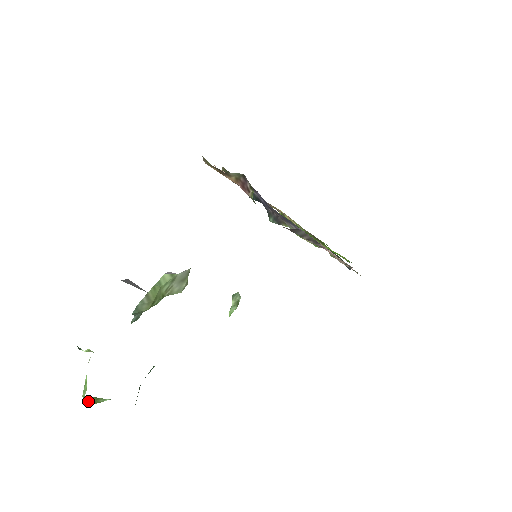
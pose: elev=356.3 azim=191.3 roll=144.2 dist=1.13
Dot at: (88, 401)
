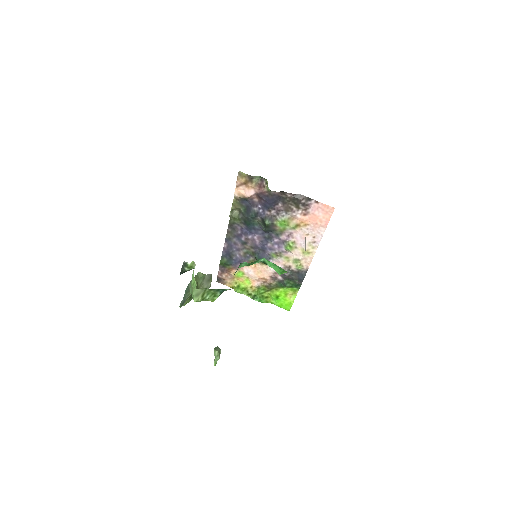
Dot at: (197, 296)
